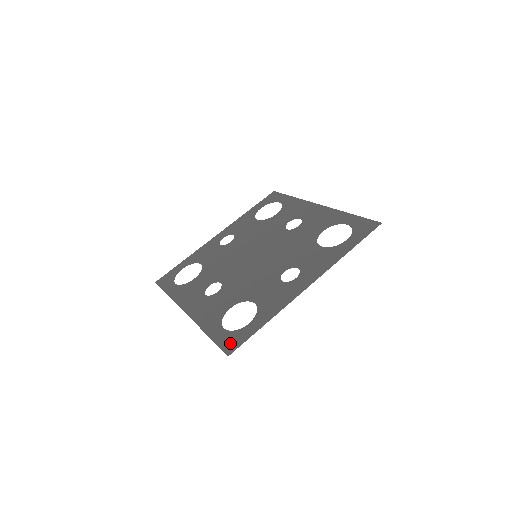
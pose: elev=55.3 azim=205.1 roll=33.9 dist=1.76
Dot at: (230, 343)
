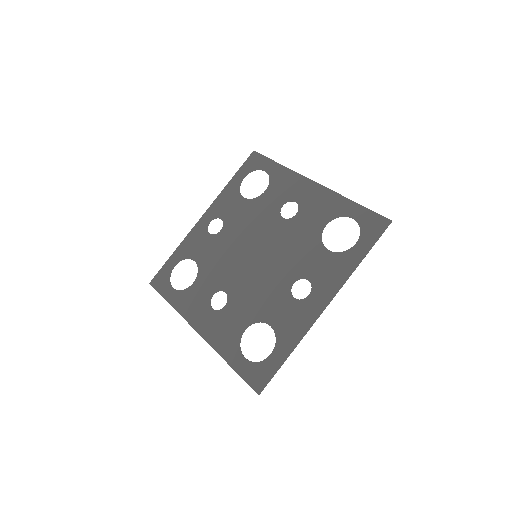
Dot at: (257, 379)
